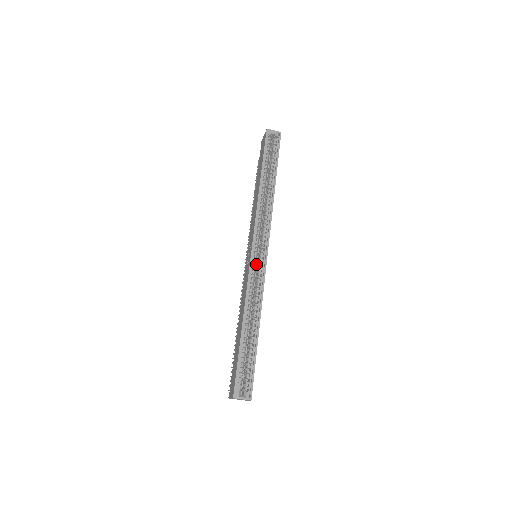
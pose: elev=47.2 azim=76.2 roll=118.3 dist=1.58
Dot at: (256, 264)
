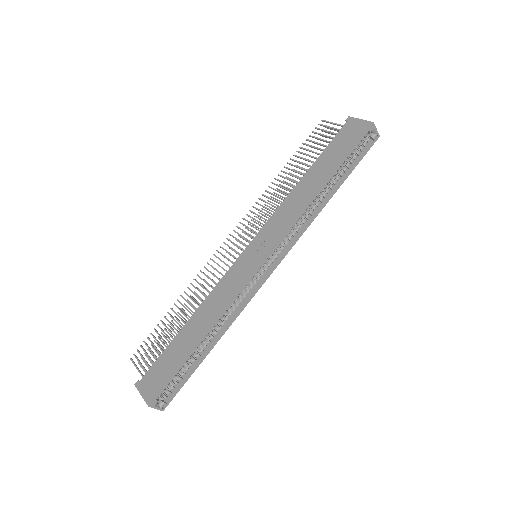
Dot at: occluded
